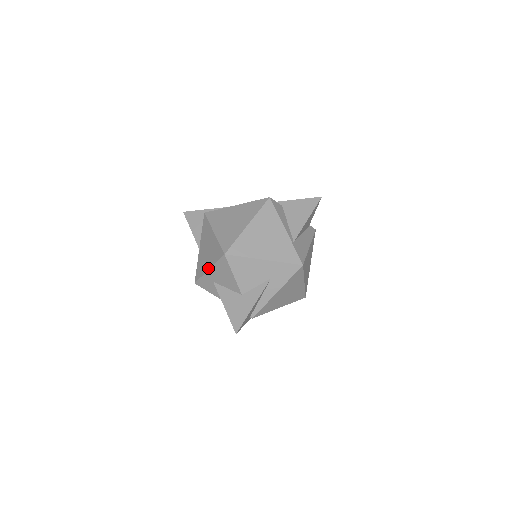
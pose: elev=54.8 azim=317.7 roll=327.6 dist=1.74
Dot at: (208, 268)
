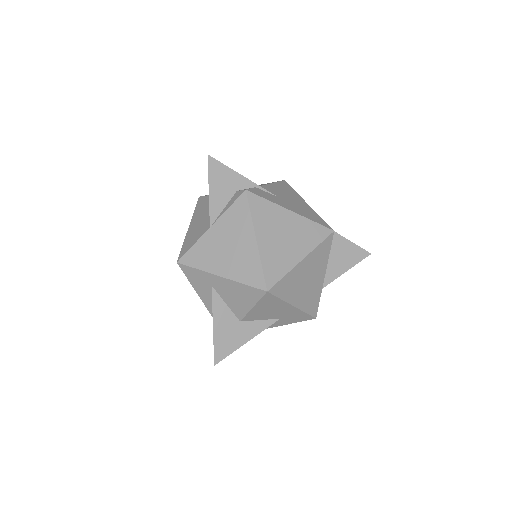
Dot at: (221, 274)
